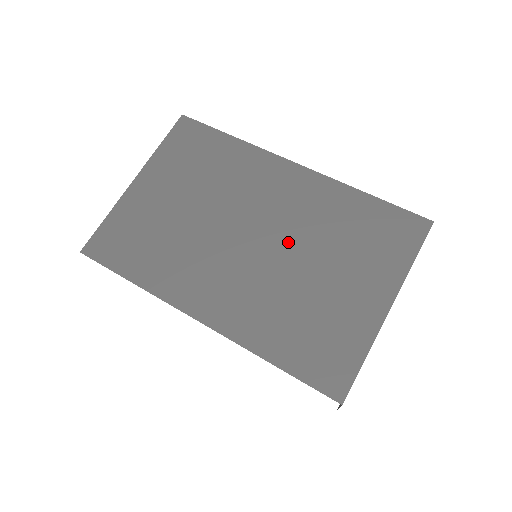
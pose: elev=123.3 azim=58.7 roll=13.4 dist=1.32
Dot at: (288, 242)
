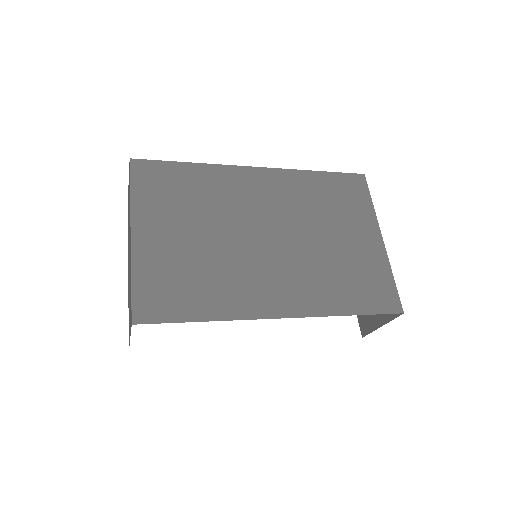
Dot at: (296, 227)
